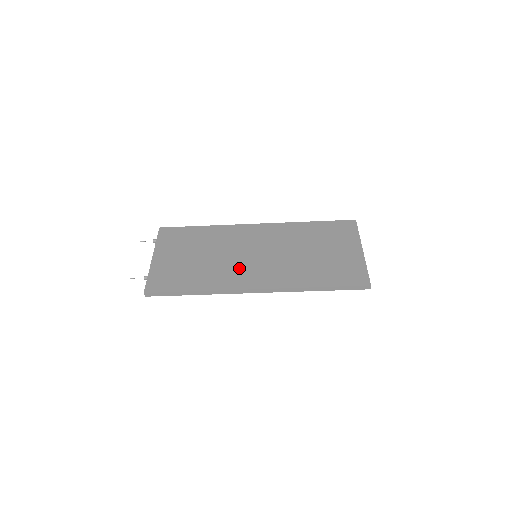
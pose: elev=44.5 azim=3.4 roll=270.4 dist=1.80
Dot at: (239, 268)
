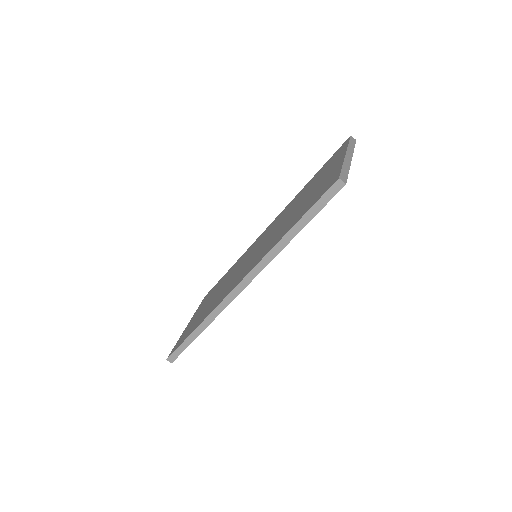
Dot at: (235, 278)
